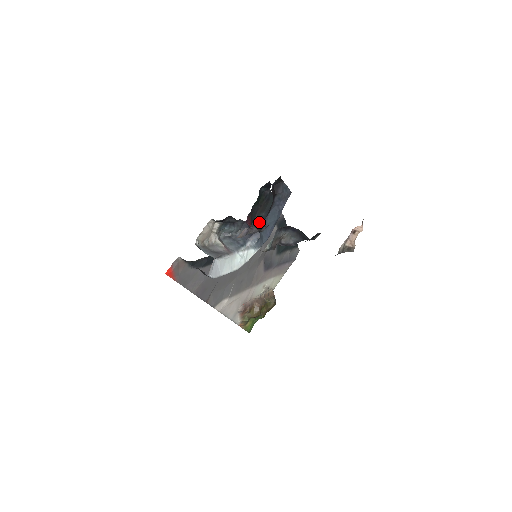
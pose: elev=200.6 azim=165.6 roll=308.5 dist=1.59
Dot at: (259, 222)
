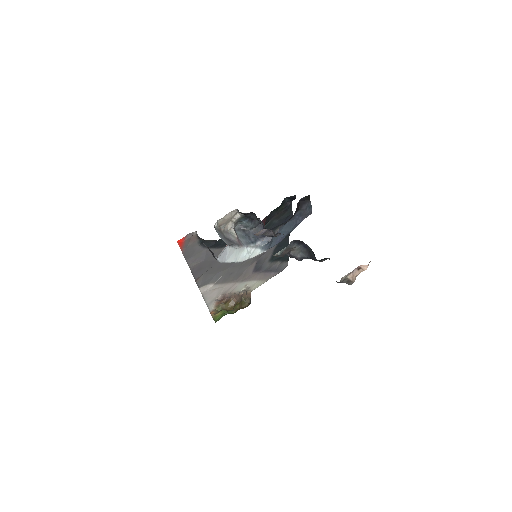
Dot at: (270, 227)
